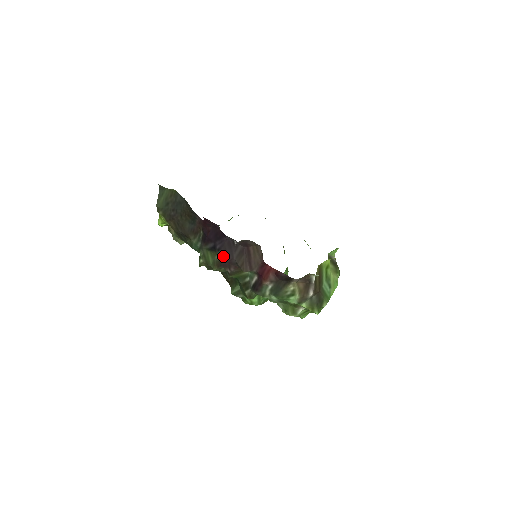
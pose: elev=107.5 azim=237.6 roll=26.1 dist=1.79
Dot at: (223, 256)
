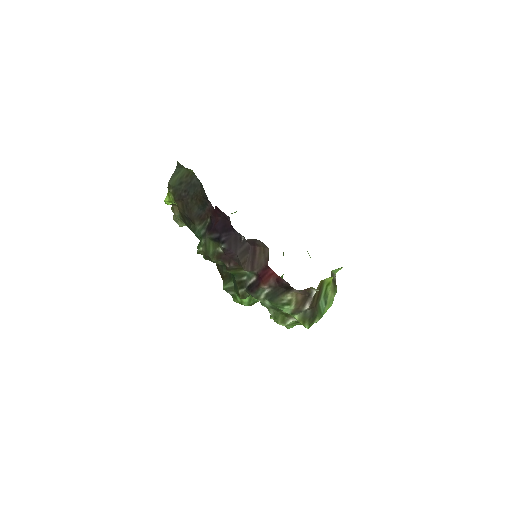
Dot at: (226, 249)
